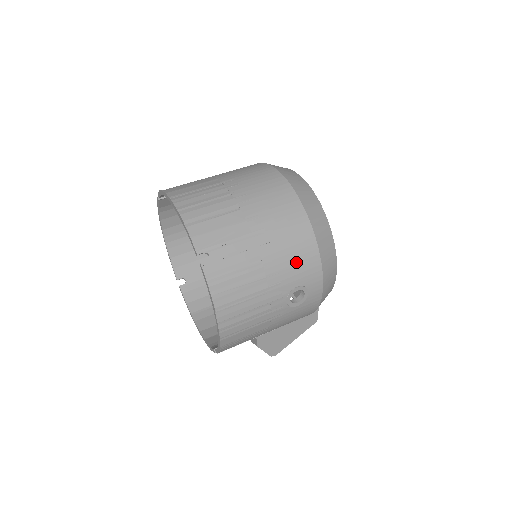
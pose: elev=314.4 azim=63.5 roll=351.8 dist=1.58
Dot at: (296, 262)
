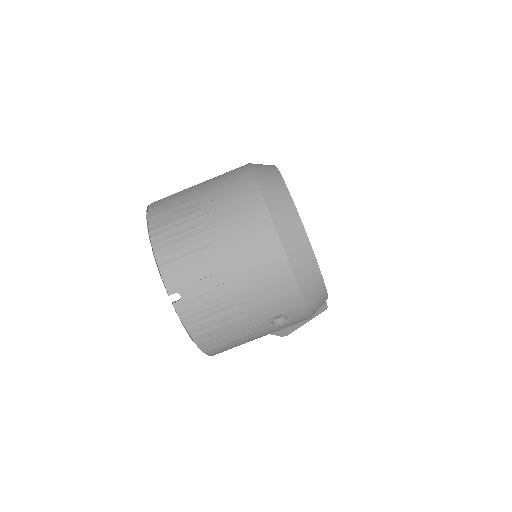
Dot at: (272, 295)
